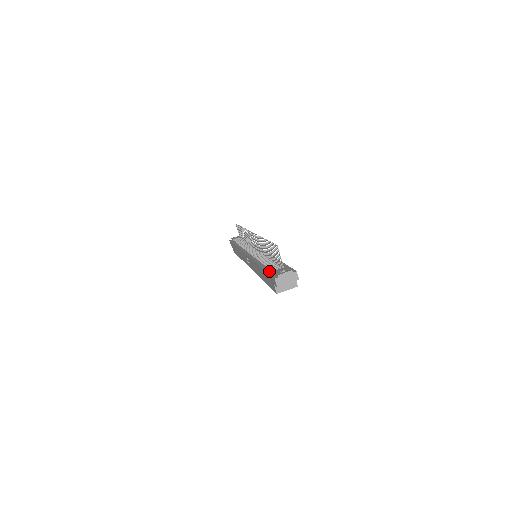
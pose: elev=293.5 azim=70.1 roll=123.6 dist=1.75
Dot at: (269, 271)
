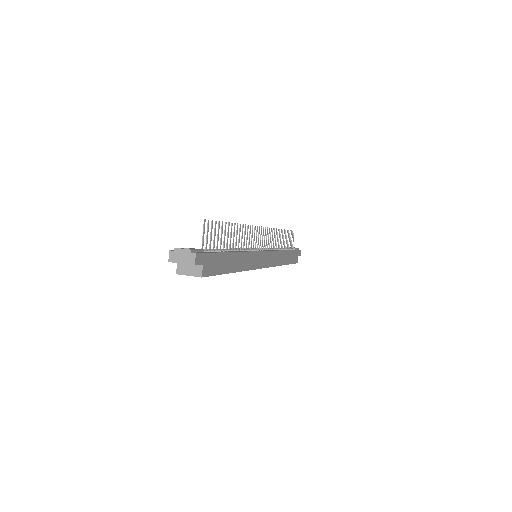
Dot at: occluded
